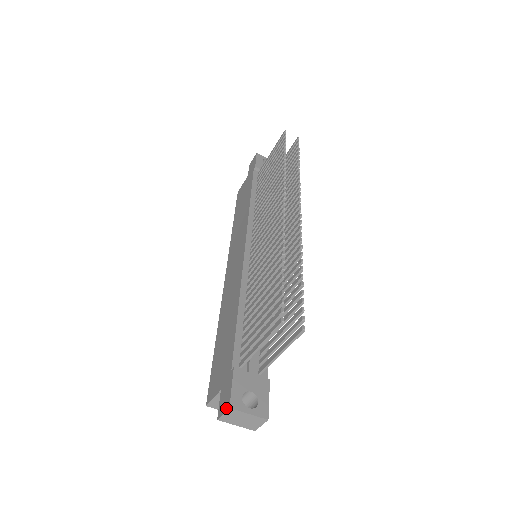
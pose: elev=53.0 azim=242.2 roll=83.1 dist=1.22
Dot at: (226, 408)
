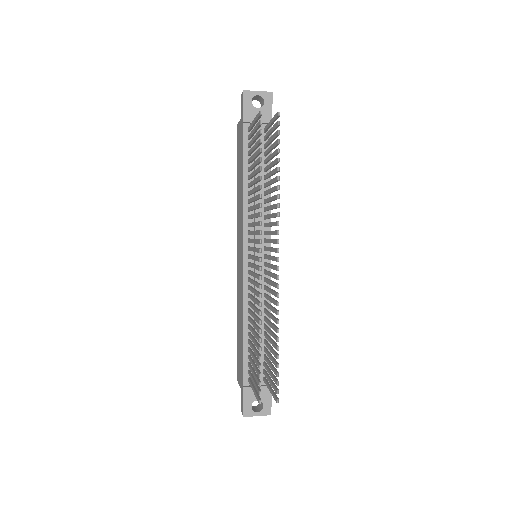
Dot at: (242, 413)
